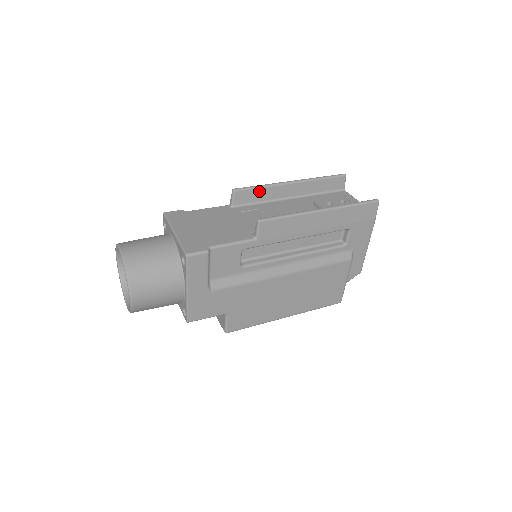
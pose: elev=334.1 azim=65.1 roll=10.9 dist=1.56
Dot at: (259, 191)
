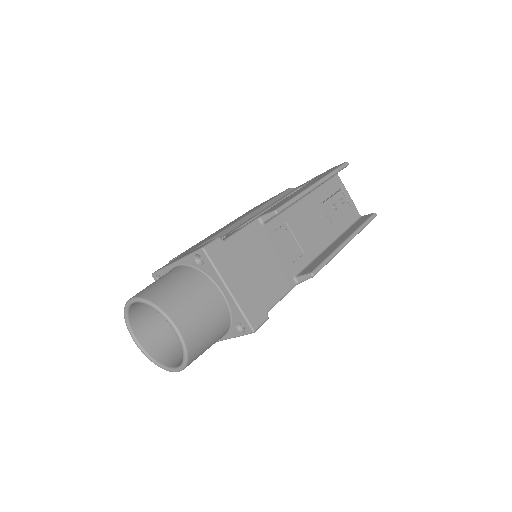
Dot at: occluded
